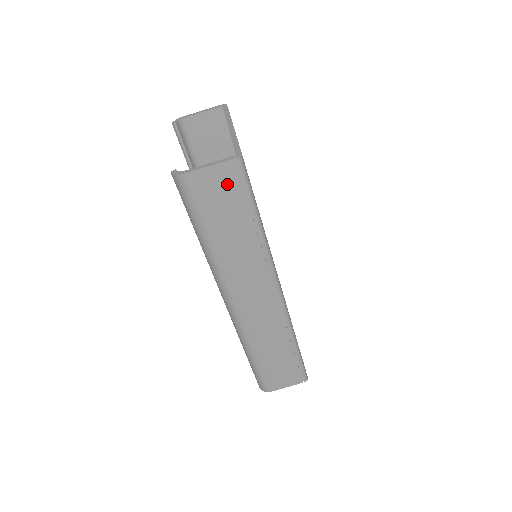
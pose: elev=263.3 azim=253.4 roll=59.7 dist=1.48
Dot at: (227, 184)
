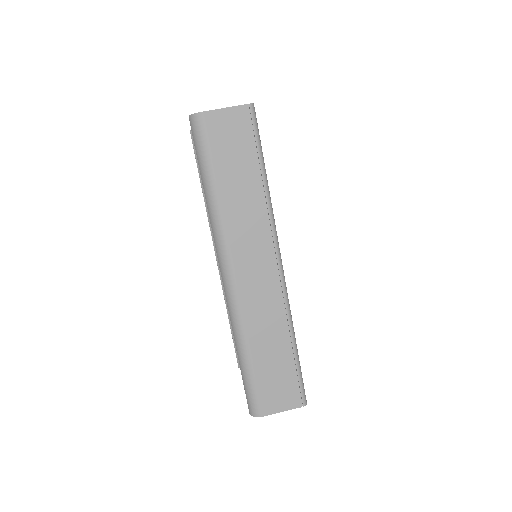
Dot at: (238, 129)
